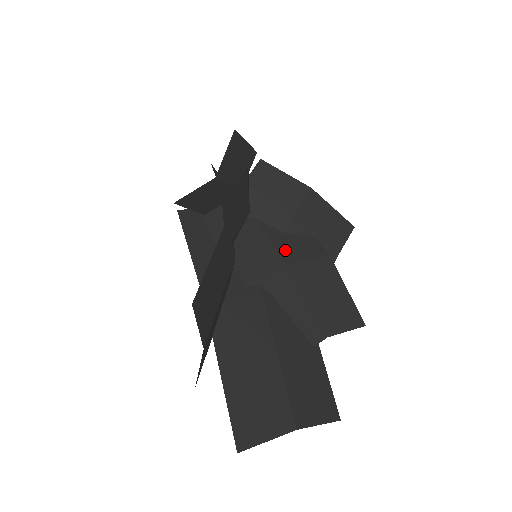
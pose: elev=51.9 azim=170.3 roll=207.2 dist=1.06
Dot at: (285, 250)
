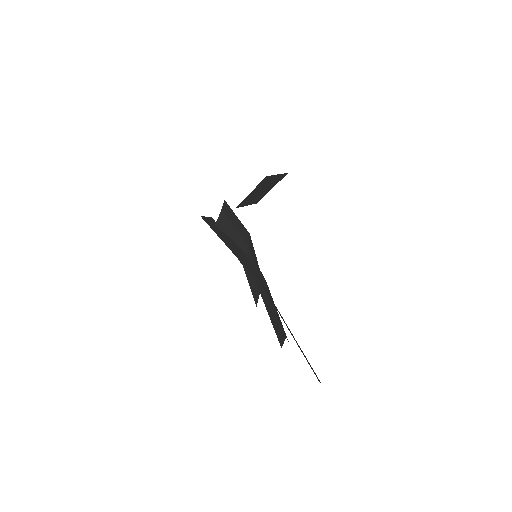
Dot at: occluded
